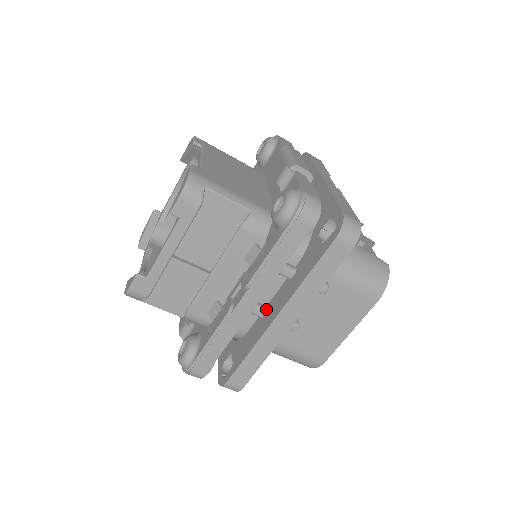
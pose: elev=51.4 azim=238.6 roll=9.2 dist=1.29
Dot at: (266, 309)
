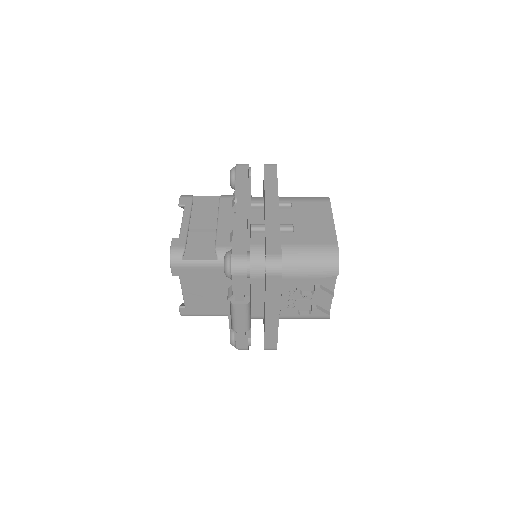
Dot at: (264, 225)
